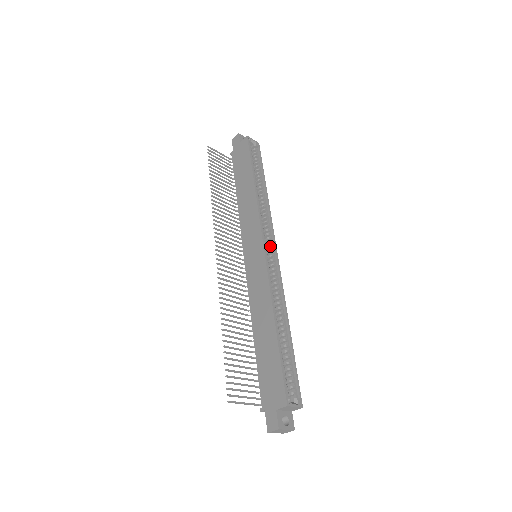
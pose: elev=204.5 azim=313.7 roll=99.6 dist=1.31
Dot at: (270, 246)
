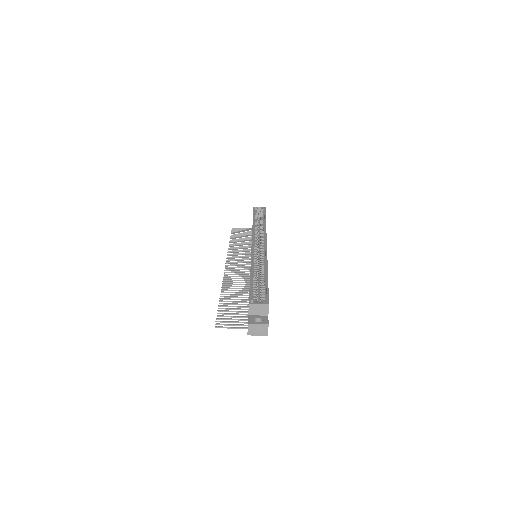
Dot at: (261, 244)
